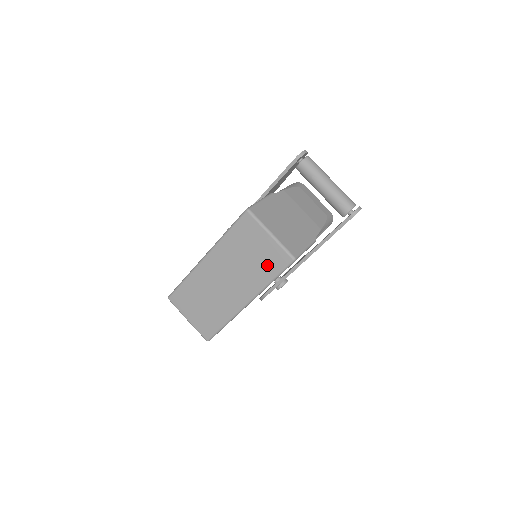
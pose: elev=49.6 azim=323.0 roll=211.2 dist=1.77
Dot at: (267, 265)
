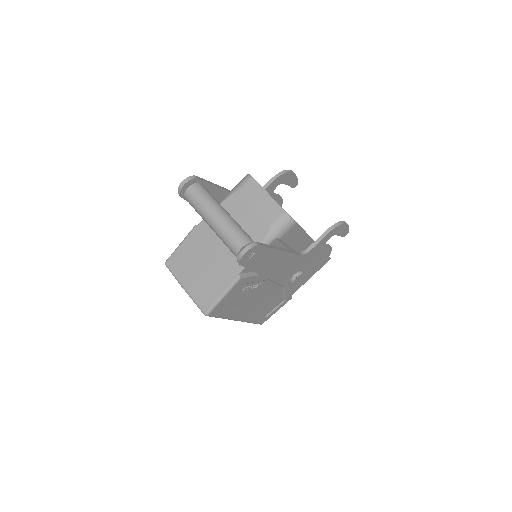
Dot at: occluded
